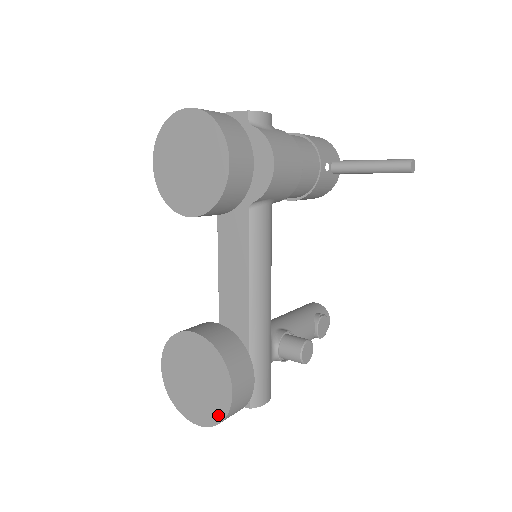
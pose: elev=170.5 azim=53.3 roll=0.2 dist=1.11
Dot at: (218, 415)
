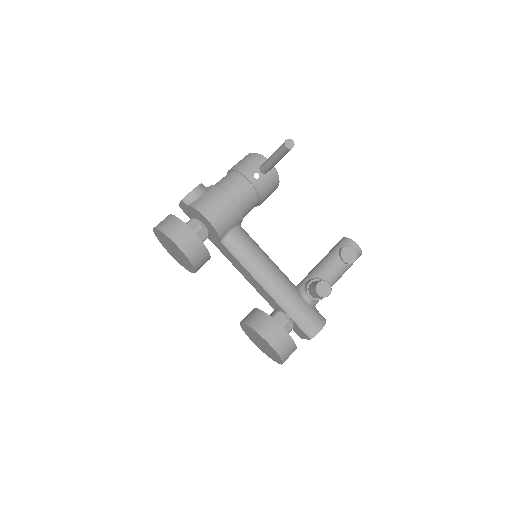
Dot at: (278, 357)
